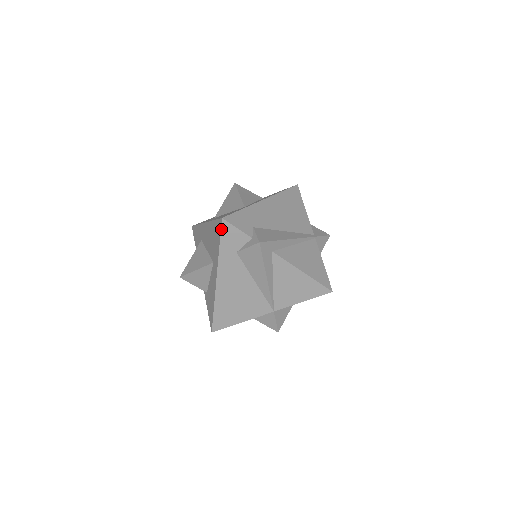
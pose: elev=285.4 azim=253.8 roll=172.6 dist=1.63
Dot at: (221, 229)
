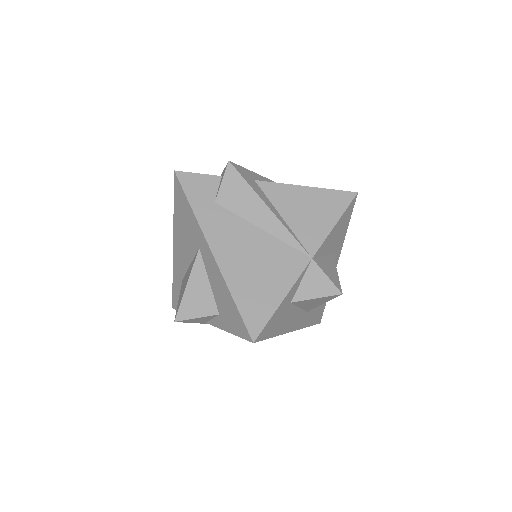
Dot at: (180, 184)
